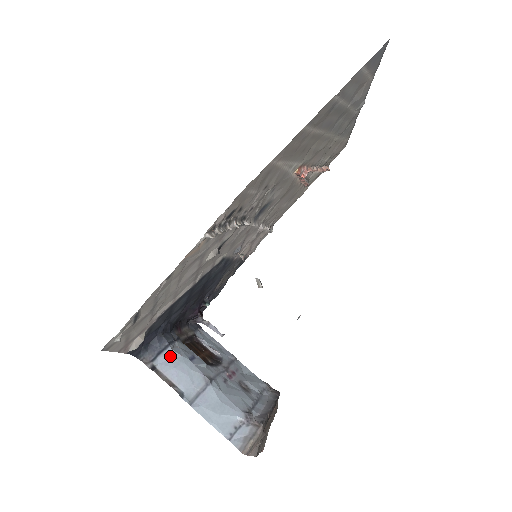
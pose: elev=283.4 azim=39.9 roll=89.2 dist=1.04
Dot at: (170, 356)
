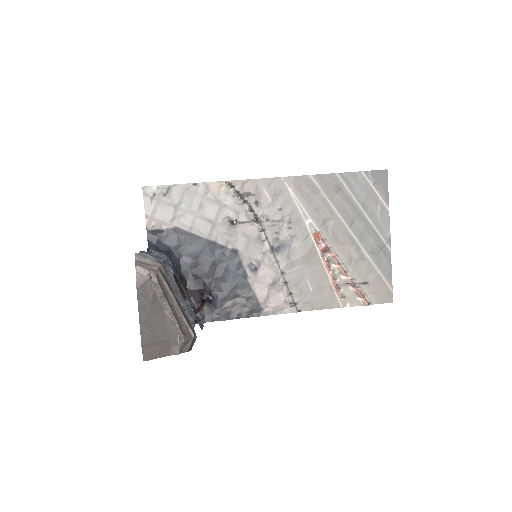
Dot at: (162, 254)
